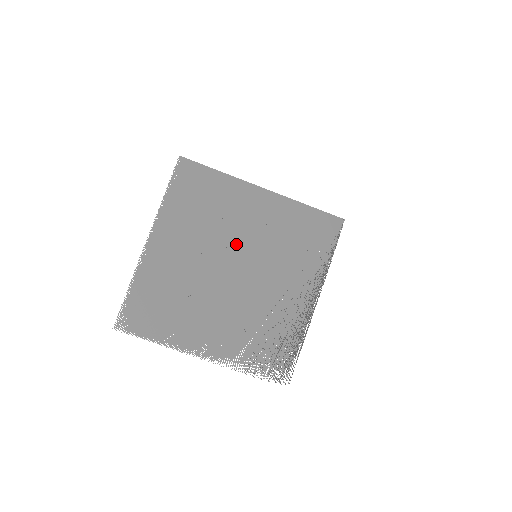
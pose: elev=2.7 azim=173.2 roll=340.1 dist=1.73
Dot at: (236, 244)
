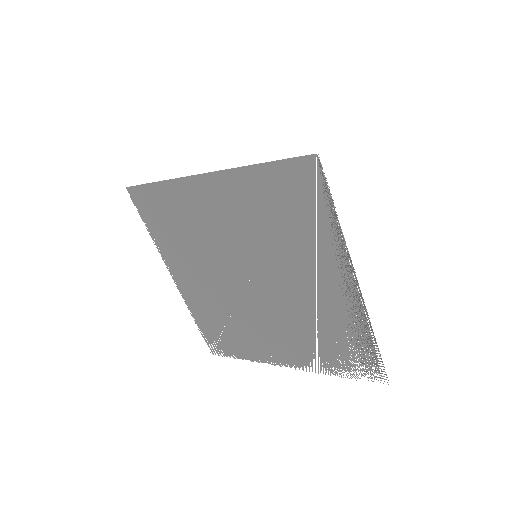
Dot at: (230, 251)
